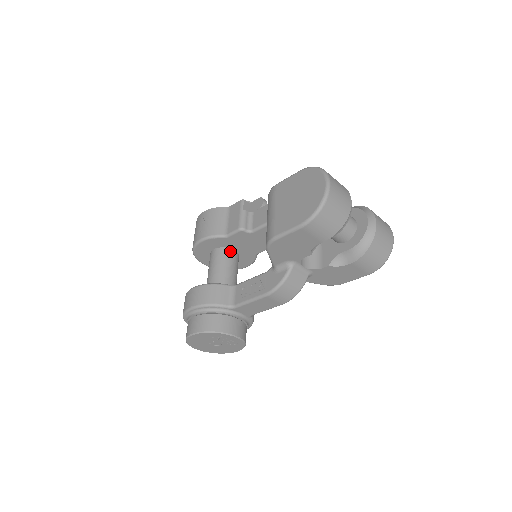
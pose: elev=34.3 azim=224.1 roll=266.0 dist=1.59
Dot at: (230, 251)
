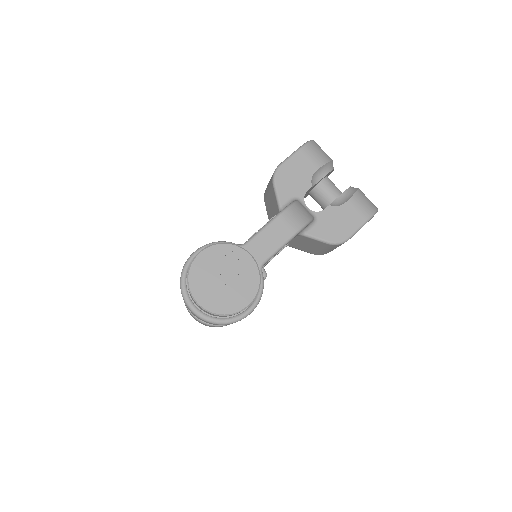
Dot at: occluded
